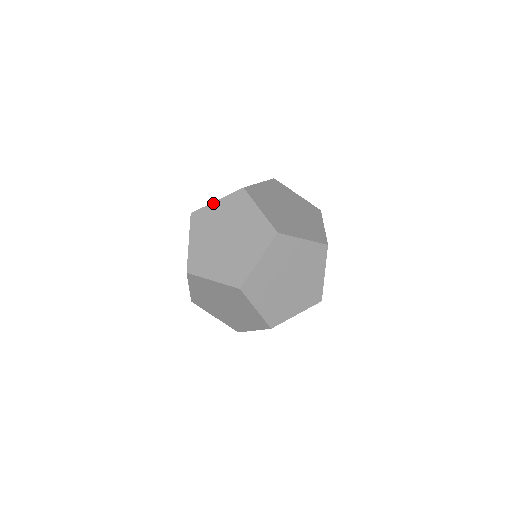
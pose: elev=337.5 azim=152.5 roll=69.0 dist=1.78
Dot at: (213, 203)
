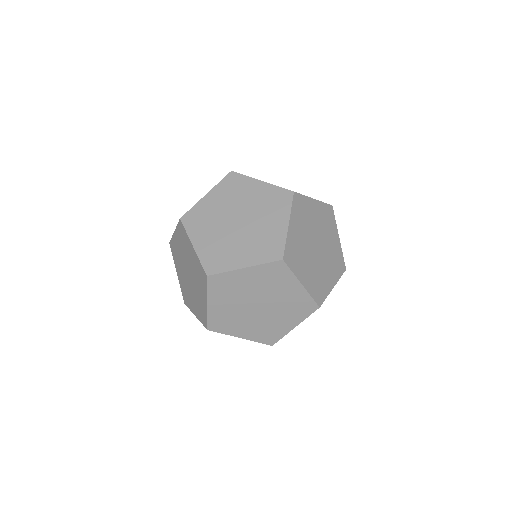
Dot at: (173, 234)
